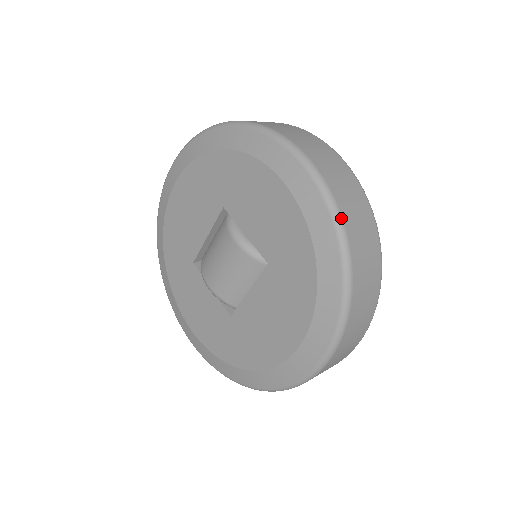
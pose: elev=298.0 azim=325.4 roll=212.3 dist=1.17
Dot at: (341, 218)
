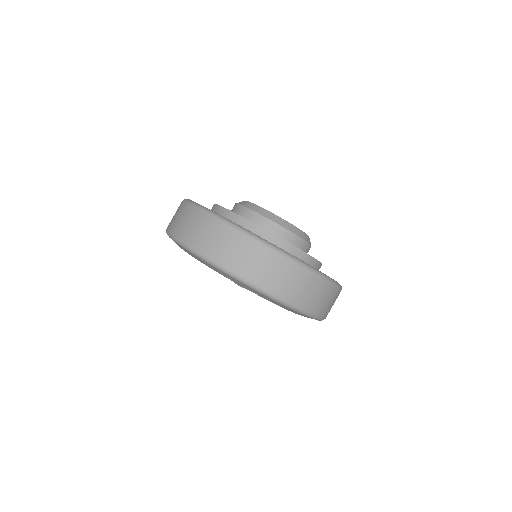
Dot at: (286, 302)
